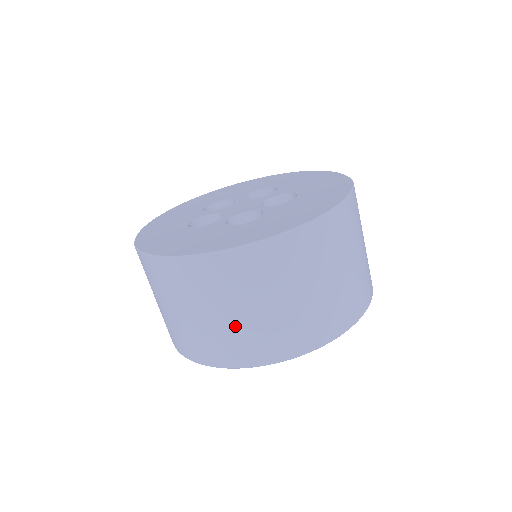
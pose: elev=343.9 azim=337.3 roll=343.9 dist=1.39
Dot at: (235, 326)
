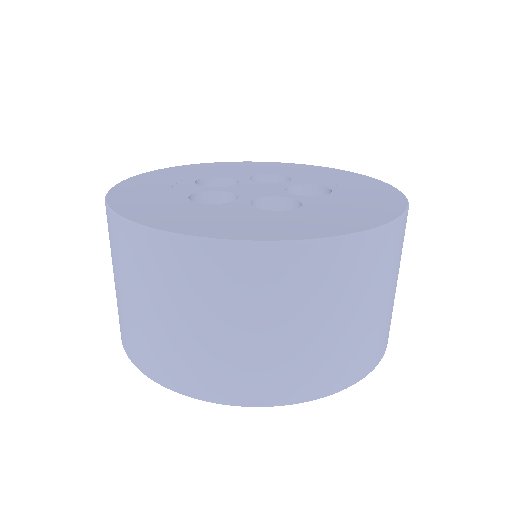
Dot at: (264, 349)
